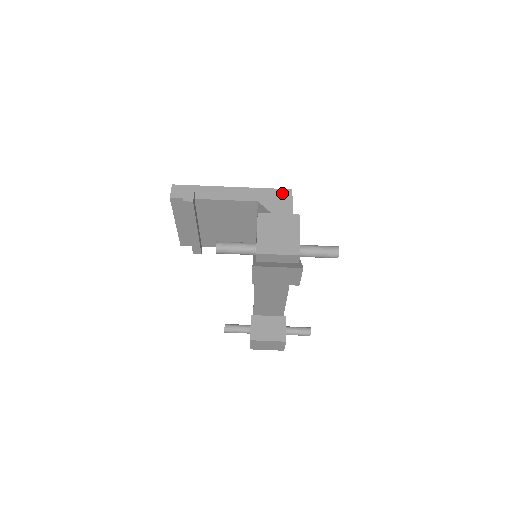
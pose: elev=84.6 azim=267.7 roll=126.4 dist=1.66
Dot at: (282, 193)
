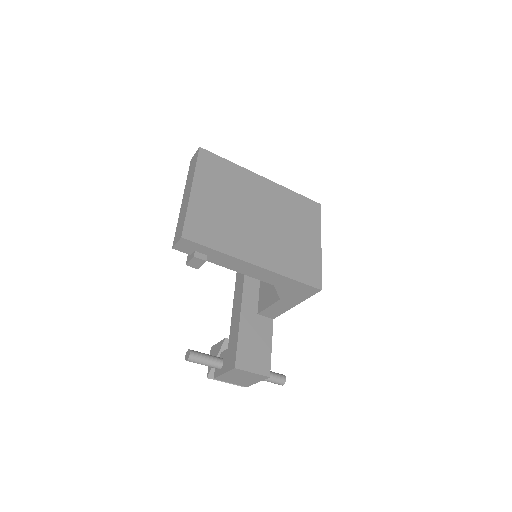
Dot at: (307, 289)
